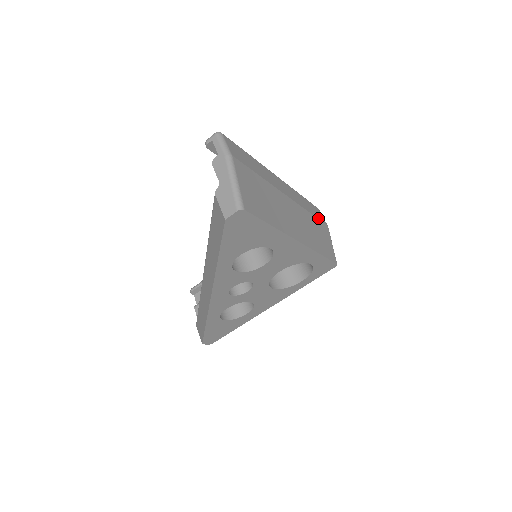
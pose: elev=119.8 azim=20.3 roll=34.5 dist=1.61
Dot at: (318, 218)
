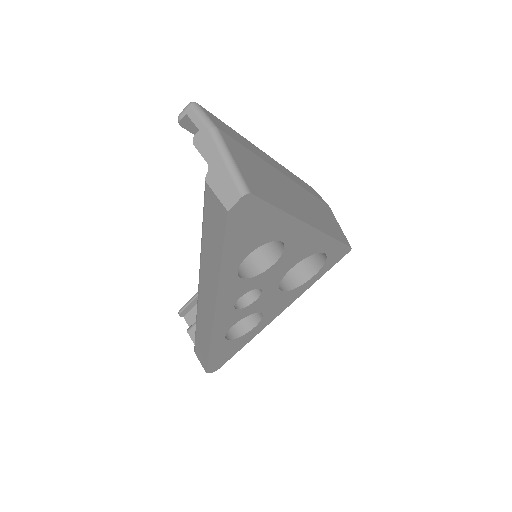
Dot at: (318, 198)
